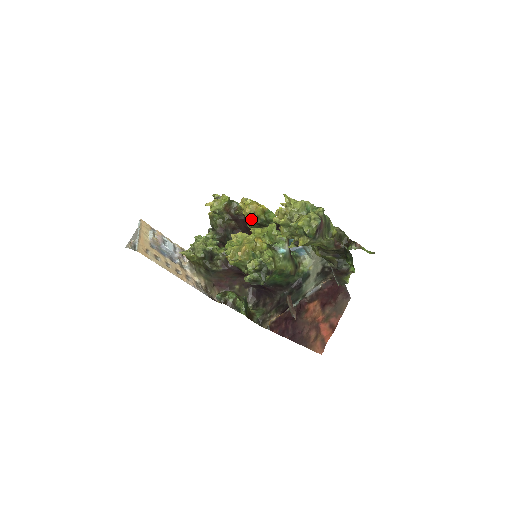
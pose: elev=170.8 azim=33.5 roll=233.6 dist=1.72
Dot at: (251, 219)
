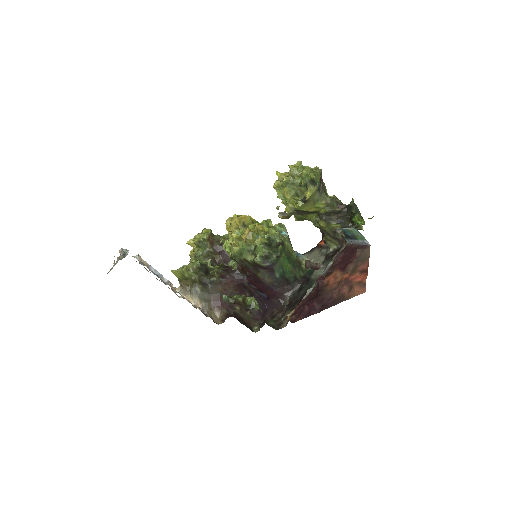
Dot at: occluded
